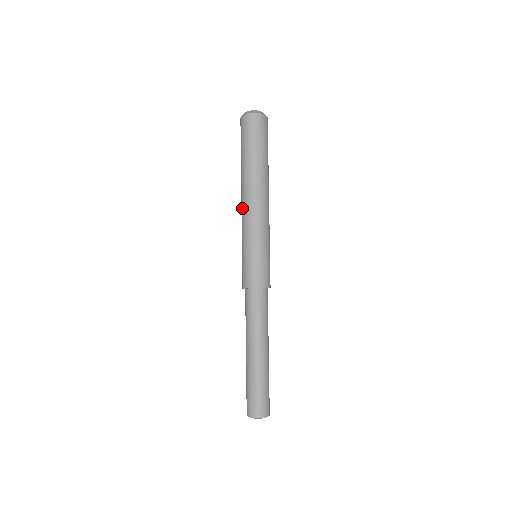
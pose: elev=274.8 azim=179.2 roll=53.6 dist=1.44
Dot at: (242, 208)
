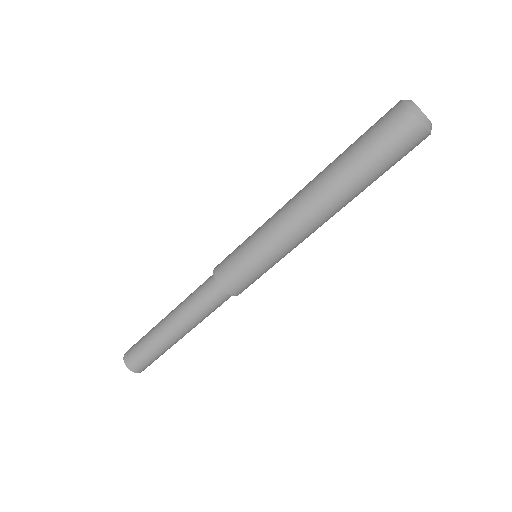
Dot at: (290, 199)
